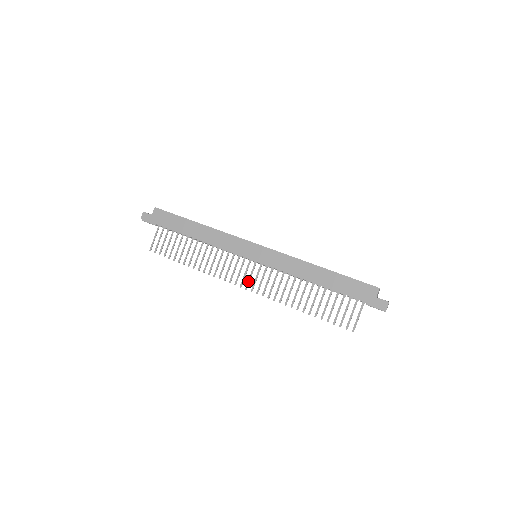
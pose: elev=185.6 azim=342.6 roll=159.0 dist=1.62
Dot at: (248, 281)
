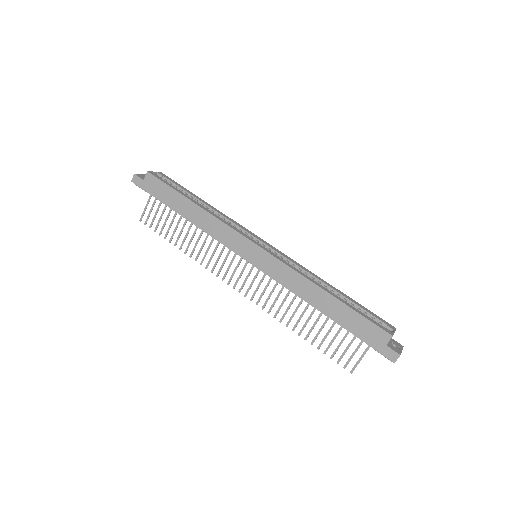
Dot at: (243, 284)
